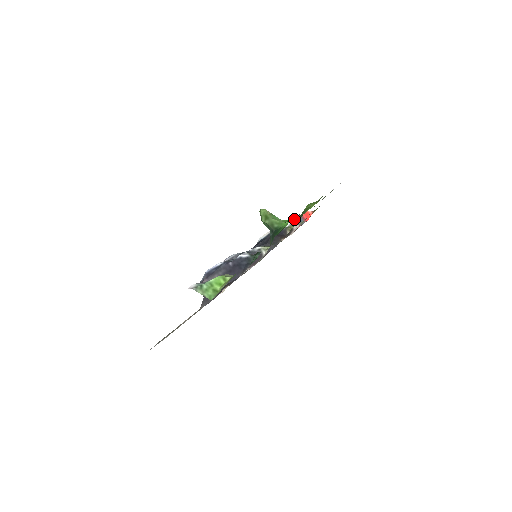
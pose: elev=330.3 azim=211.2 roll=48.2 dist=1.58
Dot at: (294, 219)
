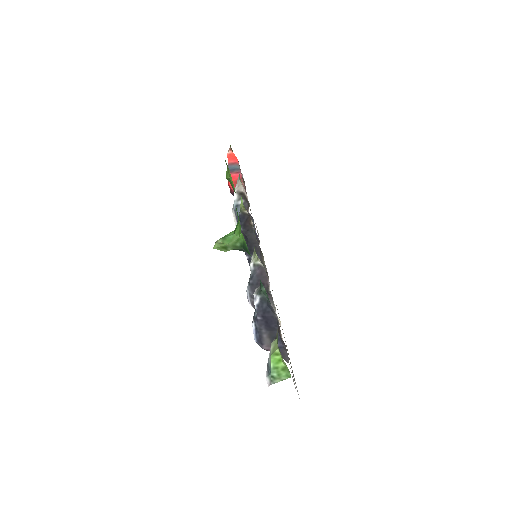
Dot at: occluded
